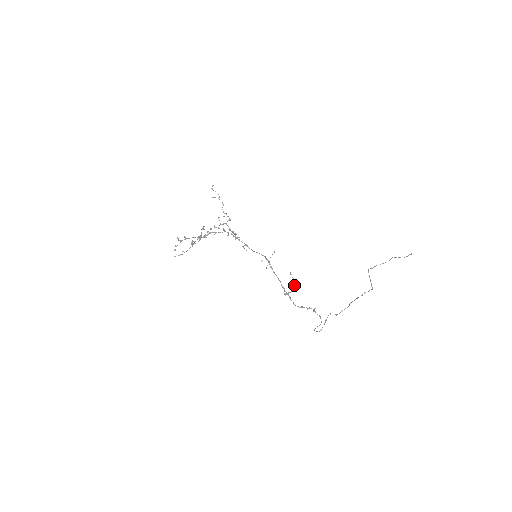
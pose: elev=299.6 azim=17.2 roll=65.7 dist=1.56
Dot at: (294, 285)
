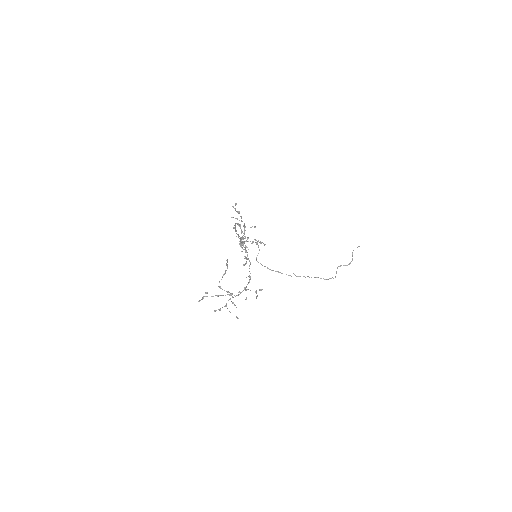
Dot at: (257, 241)
